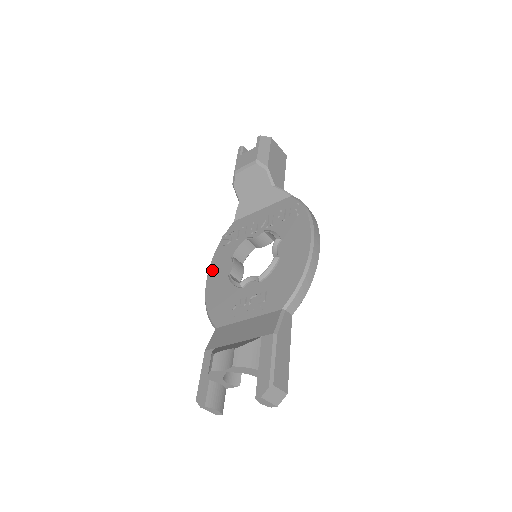
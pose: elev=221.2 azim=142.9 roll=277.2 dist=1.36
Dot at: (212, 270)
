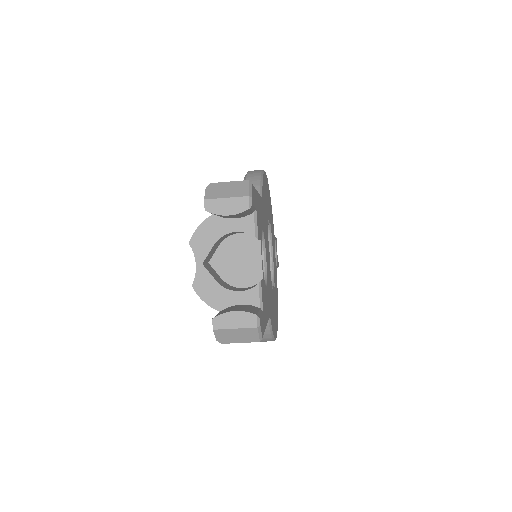
Dot at: occluded
